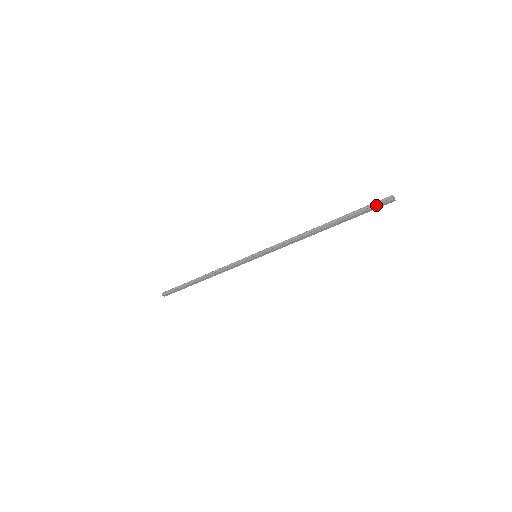
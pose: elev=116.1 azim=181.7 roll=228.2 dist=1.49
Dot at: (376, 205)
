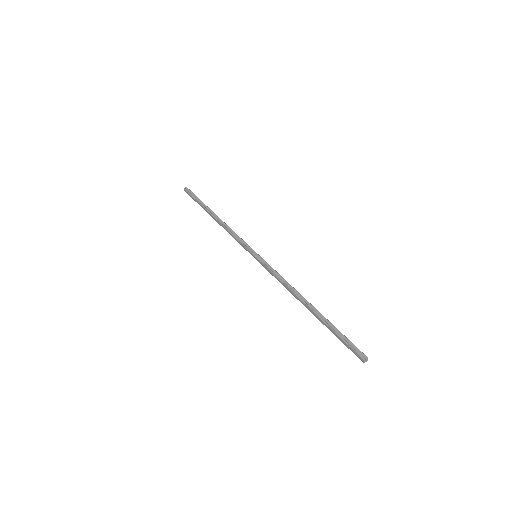
Dot at: (351, 346)
